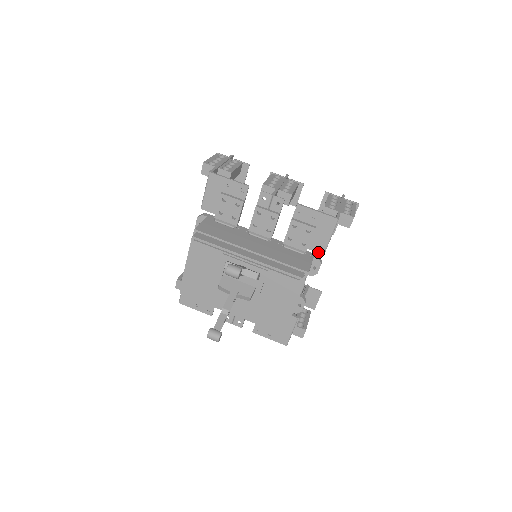
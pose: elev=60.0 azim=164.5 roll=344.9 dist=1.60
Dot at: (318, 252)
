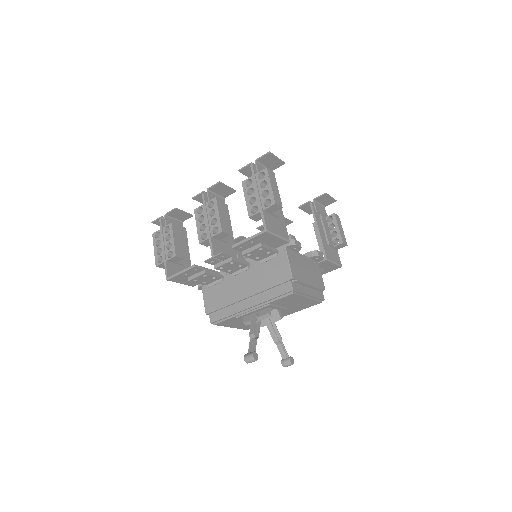
Dot at: occluded
